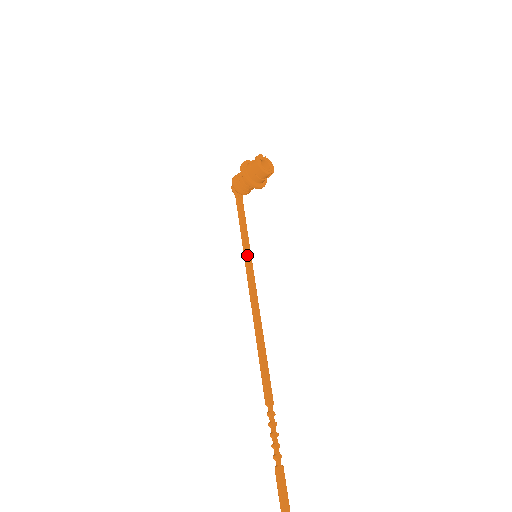
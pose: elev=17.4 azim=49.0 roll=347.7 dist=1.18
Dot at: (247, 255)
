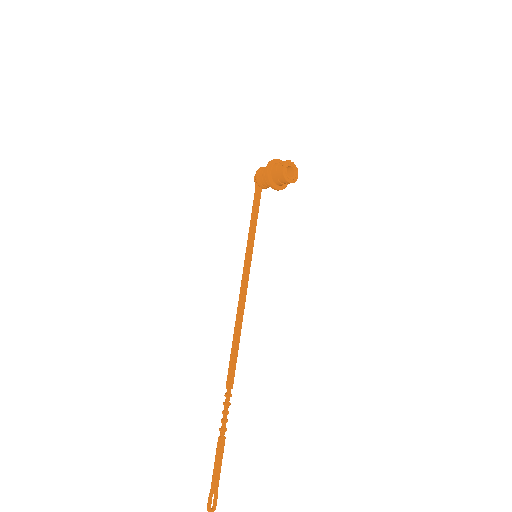
Dot at: (249, 251)
